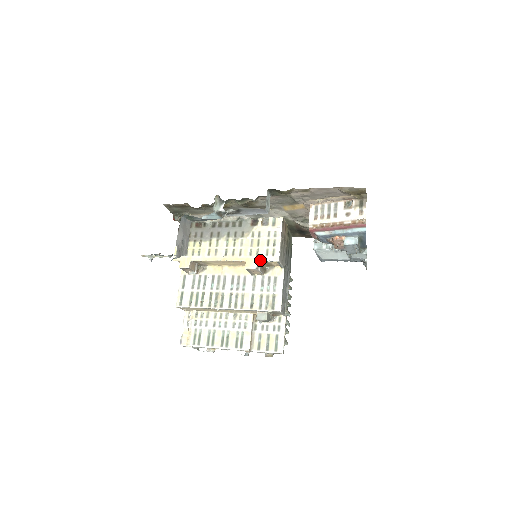
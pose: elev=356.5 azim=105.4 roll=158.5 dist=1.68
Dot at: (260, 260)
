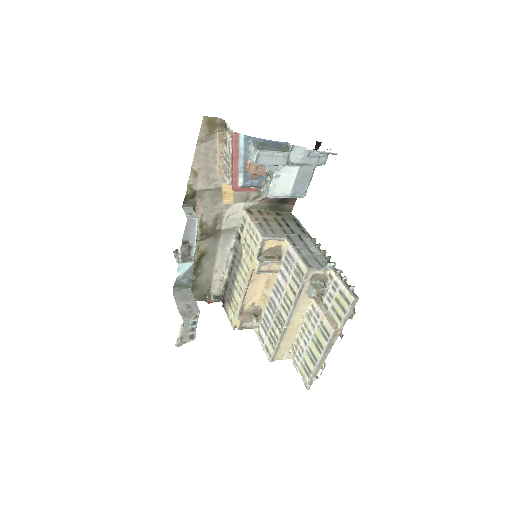
Dot at: (256, 255)
